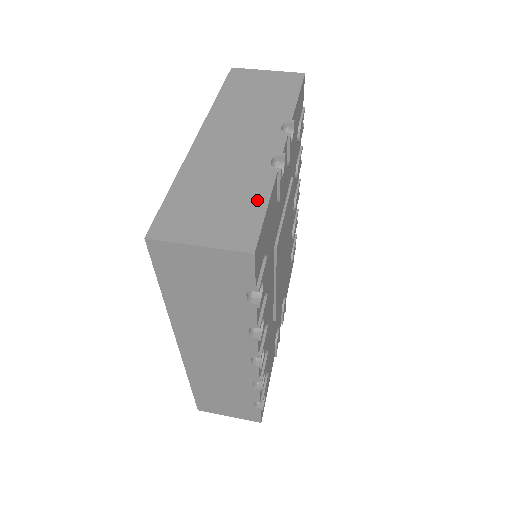
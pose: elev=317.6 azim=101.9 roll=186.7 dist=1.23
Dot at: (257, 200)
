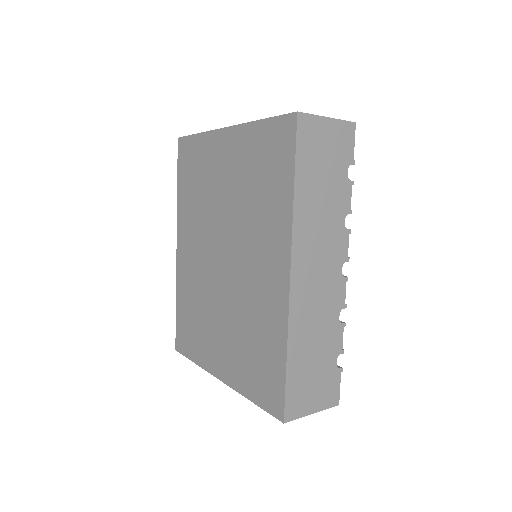
Dot at: occluded
